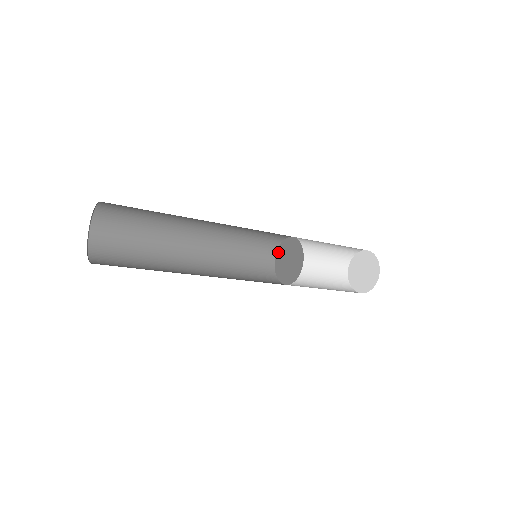
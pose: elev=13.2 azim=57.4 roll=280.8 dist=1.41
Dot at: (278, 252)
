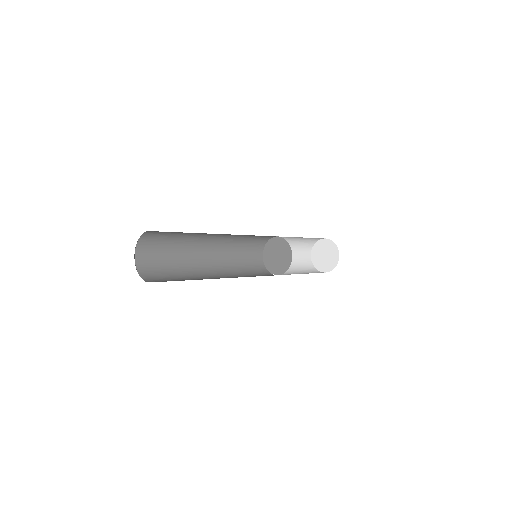
Dot at: (264, 257)
